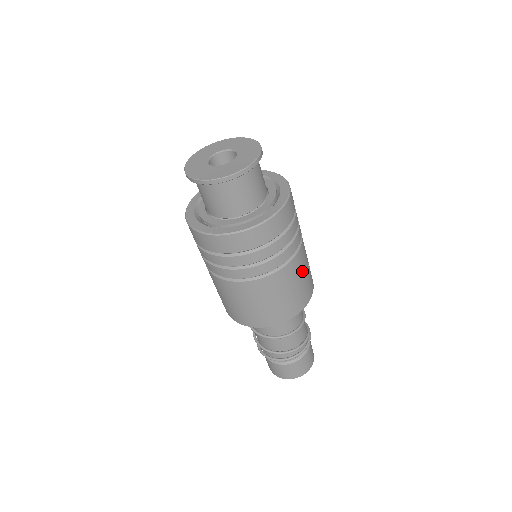
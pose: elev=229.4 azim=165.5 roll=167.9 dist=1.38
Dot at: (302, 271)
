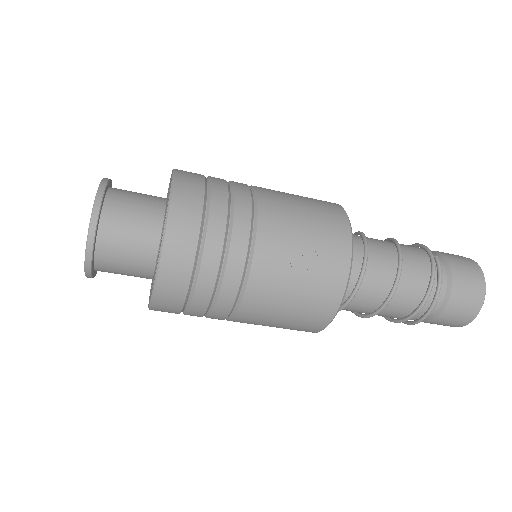
Dot at: (283, 290)
